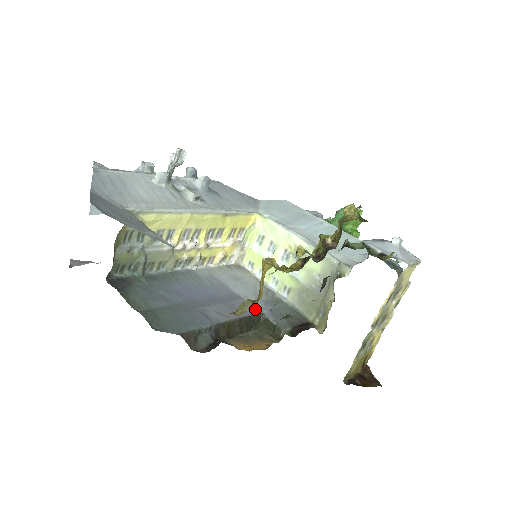
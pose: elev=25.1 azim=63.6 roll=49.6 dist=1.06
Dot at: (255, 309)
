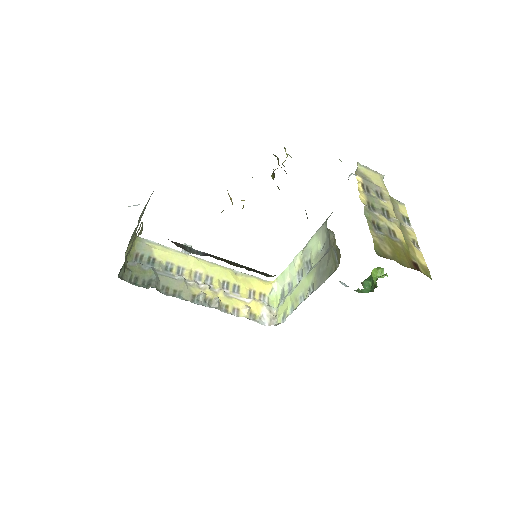
Dot at: occluded
